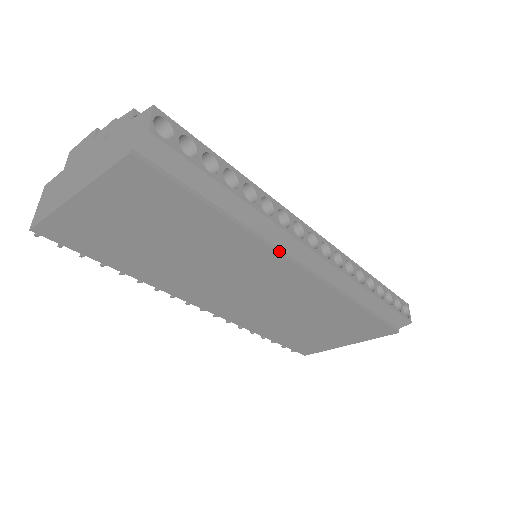
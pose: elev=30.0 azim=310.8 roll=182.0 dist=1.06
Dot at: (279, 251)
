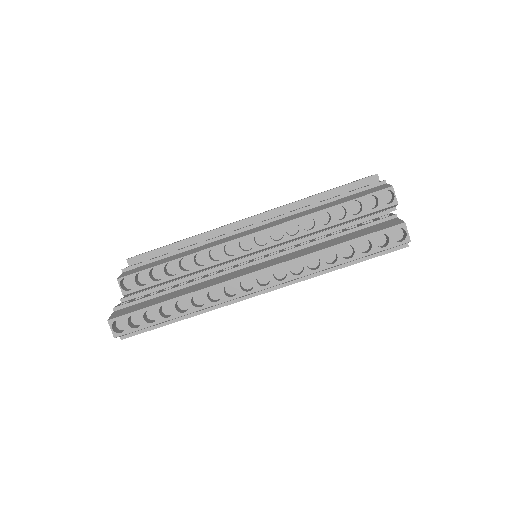
Dot at: (232, 303)
